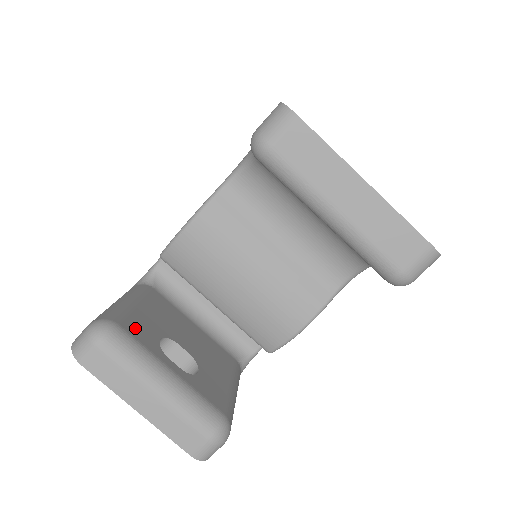
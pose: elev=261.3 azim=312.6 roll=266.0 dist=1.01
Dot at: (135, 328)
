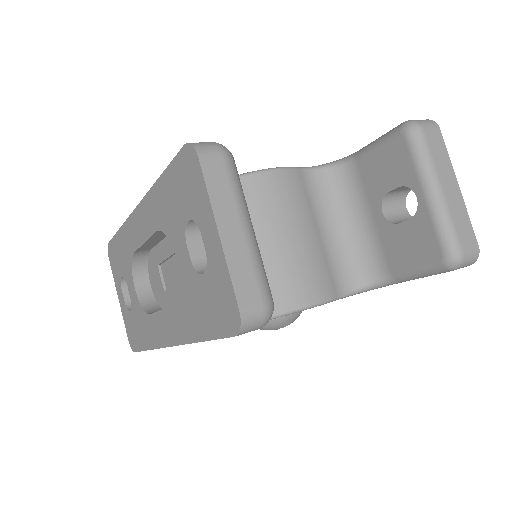
Dot at: occluded
